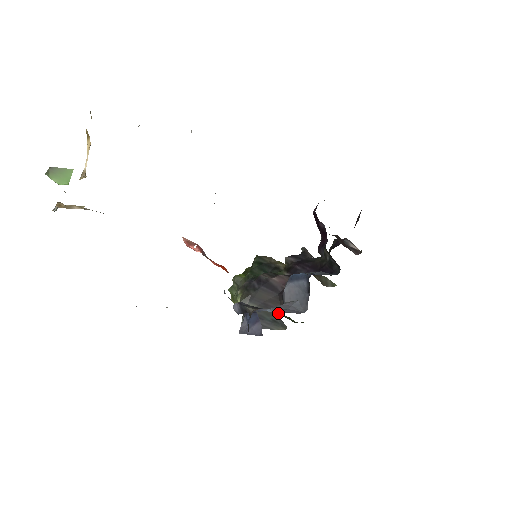
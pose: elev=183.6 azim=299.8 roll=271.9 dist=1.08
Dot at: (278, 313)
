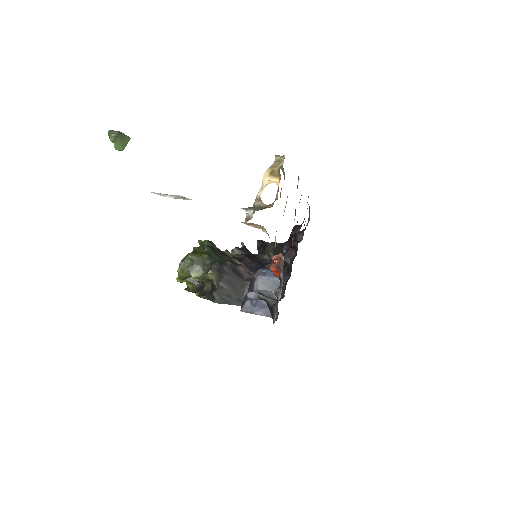
Dot at: (243, 294)
